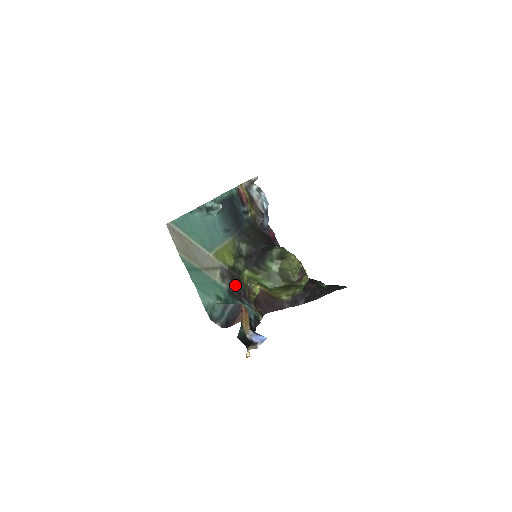
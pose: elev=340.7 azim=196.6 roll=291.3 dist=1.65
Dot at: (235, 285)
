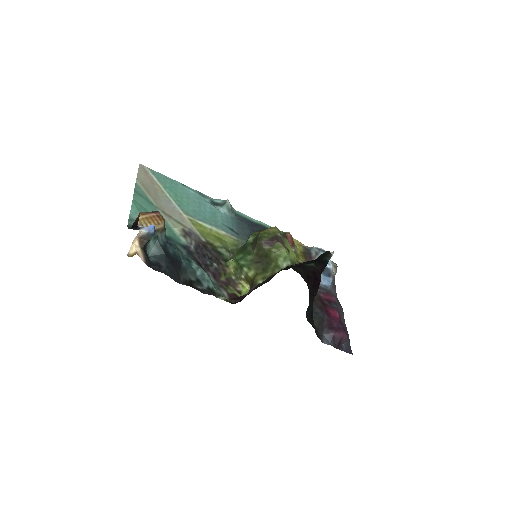
Dot at: (203, 254)
